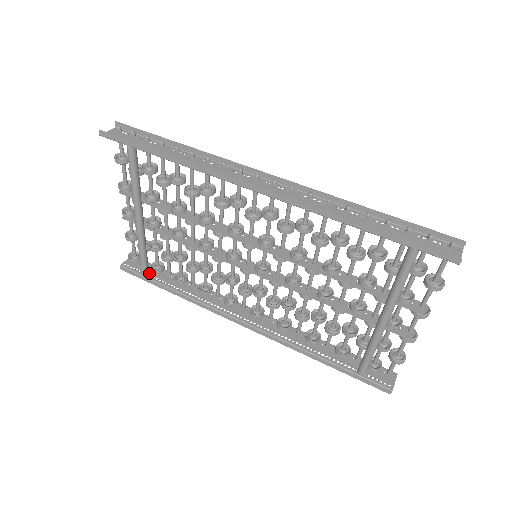
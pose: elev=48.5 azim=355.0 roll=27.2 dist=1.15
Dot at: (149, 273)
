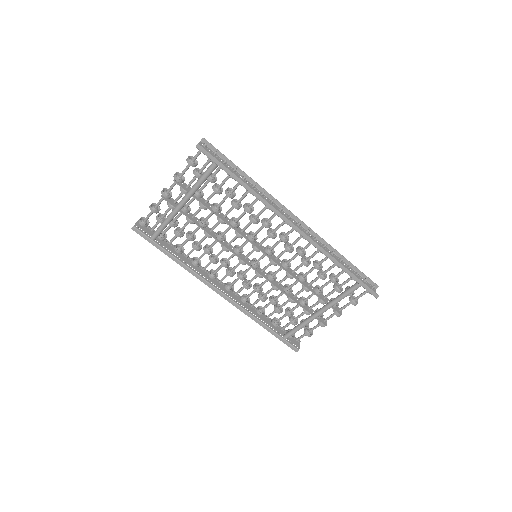
Dot at: (156, 239)
